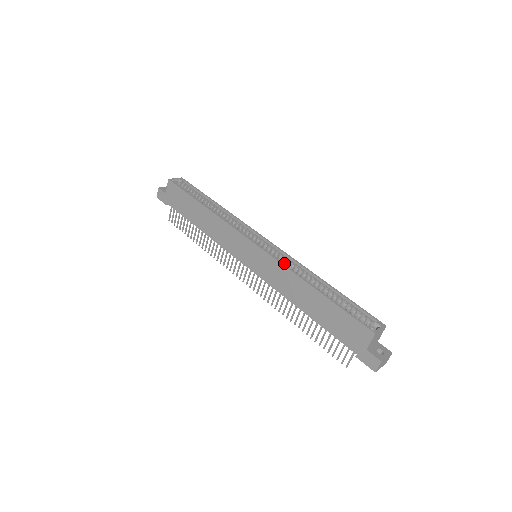
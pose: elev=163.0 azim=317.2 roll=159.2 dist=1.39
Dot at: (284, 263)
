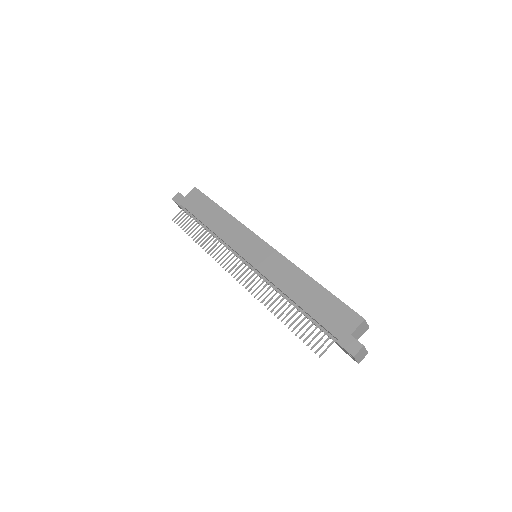
Dot at: occluded
